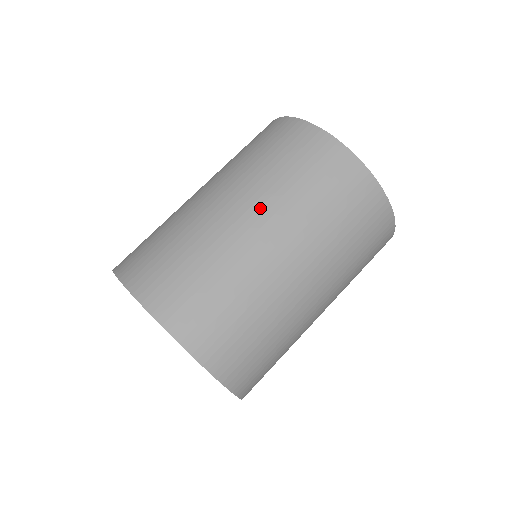
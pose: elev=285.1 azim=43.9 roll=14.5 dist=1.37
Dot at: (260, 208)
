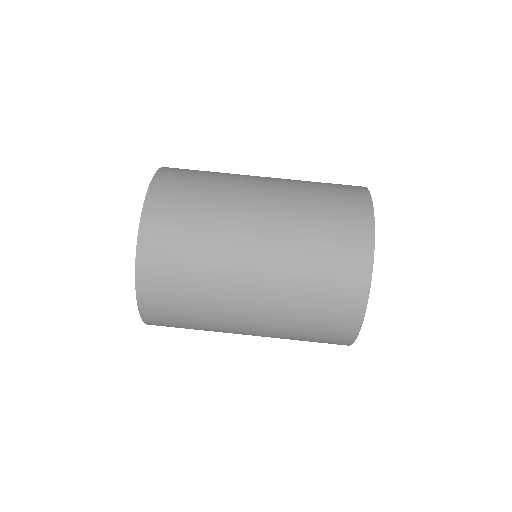
Dot at: (278, 179)
